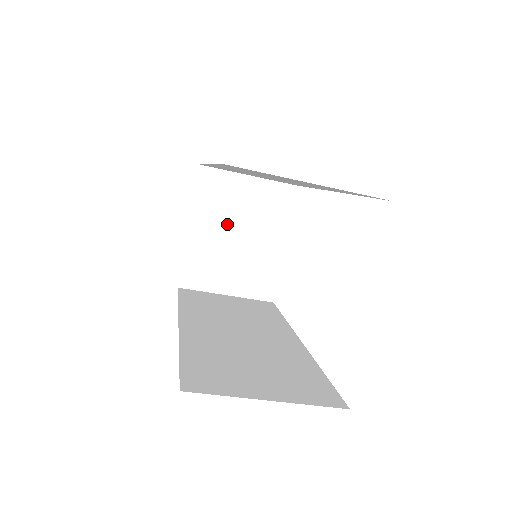
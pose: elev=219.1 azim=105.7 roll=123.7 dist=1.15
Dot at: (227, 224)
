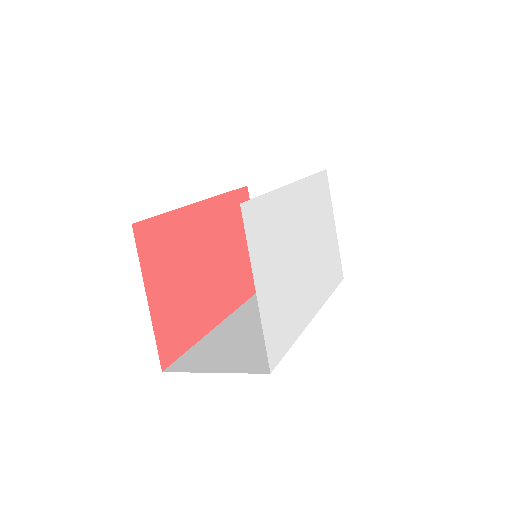
Dot at: occluded
